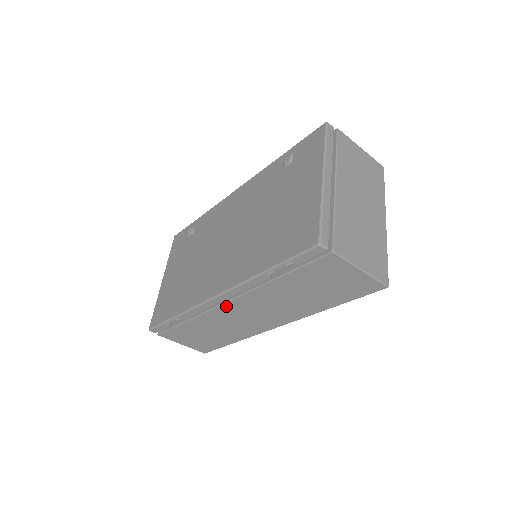
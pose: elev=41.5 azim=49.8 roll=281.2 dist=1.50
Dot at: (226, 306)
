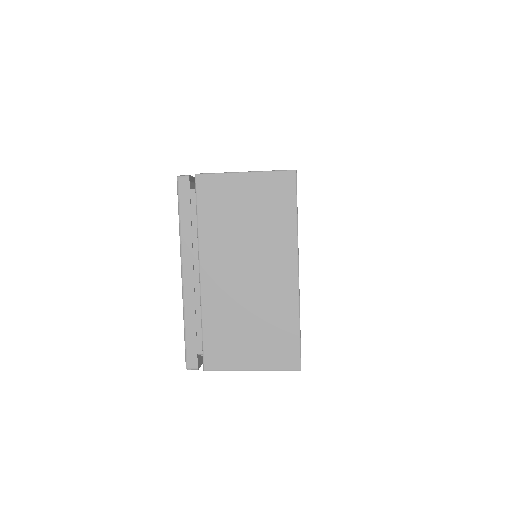
Dot at: occluded
